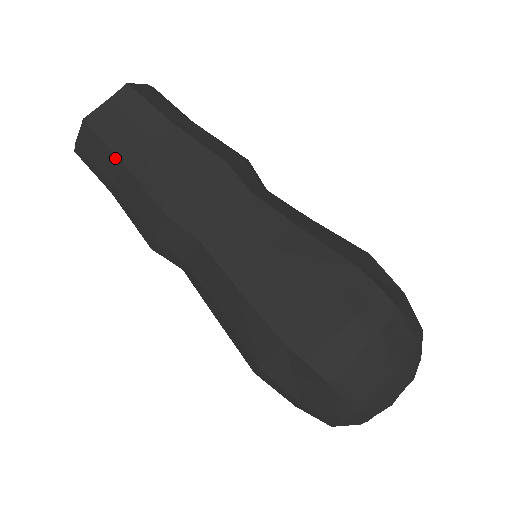
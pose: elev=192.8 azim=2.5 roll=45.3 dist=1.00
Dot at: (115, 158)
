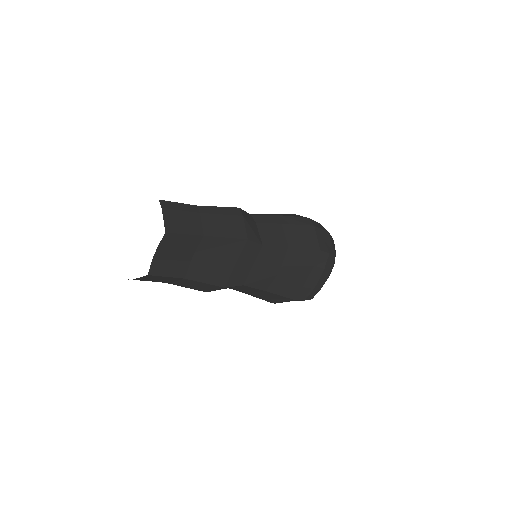
Dot at: (177, 279)
